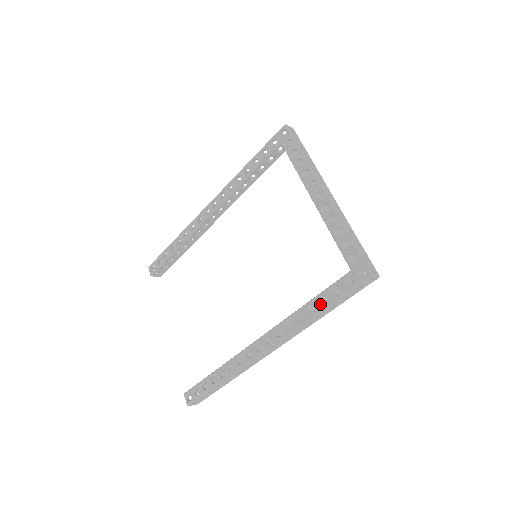
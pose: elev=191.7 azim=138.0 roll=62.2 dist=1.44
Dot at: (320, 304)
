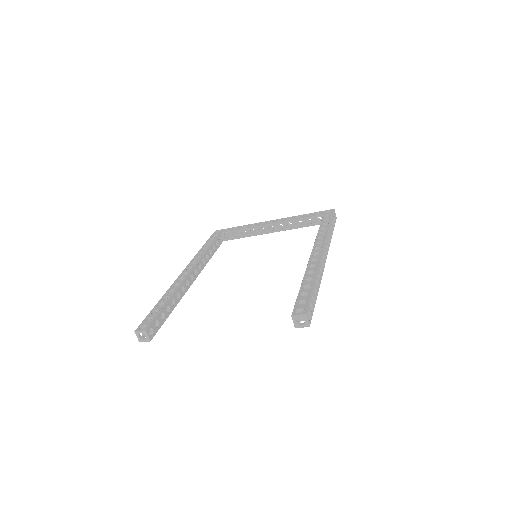
Dot at: (326, 225)
